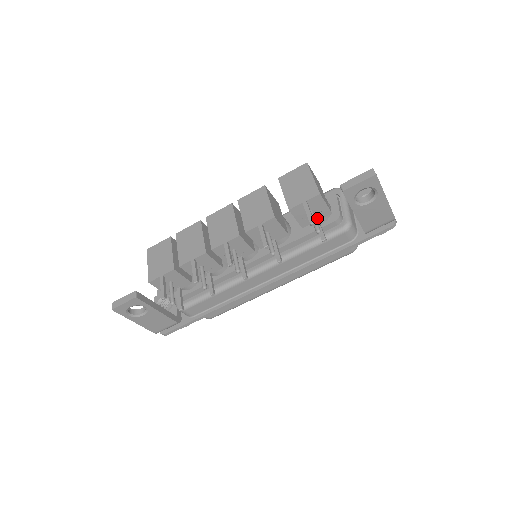
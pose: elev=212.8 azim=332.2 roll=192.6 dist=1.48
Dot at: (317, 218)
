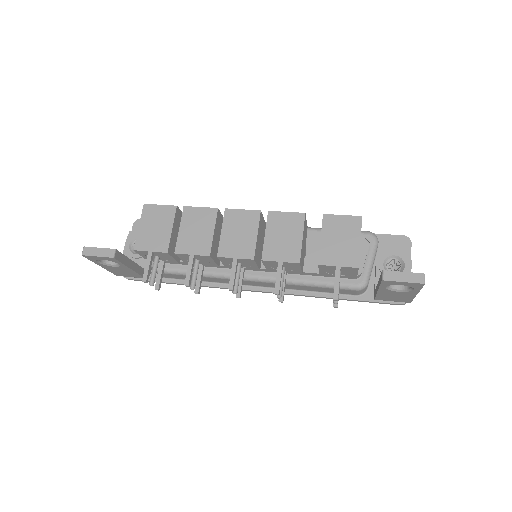
Dot at: (340, 276)
